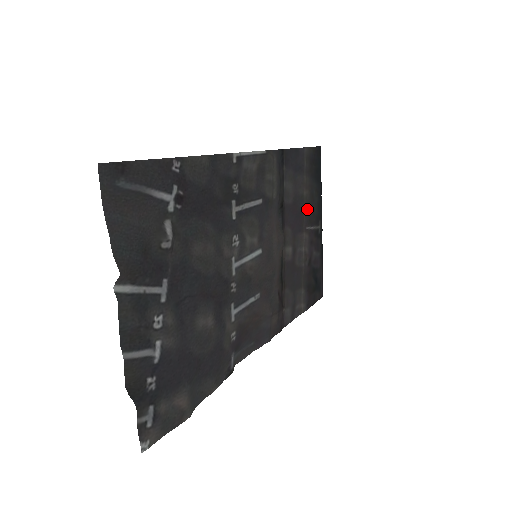
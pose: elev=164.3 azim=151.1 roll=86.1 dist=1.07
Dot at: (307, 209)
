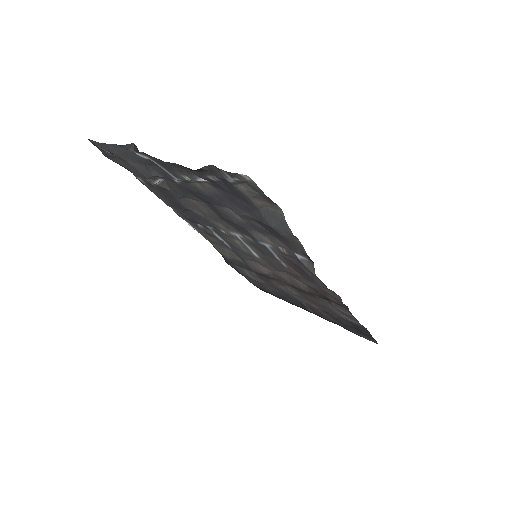
Dot at: occluded
